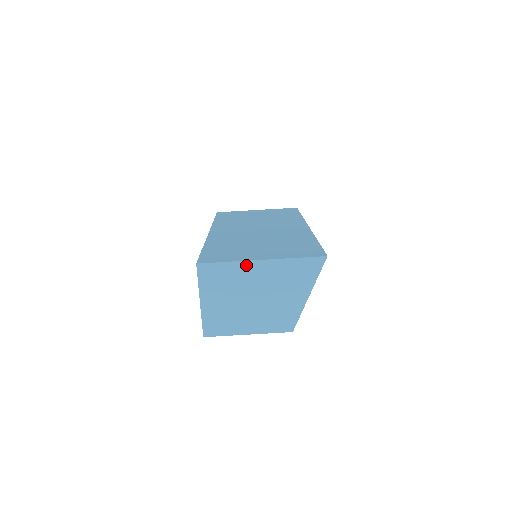
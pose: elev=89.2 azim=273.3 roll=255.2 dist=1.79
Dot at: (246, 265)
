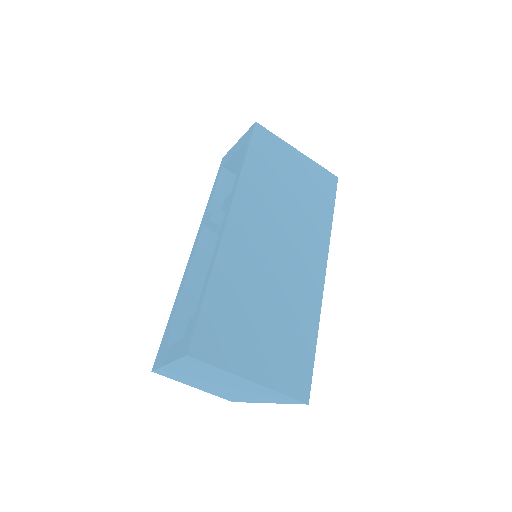
Dot at: (234, 376)
